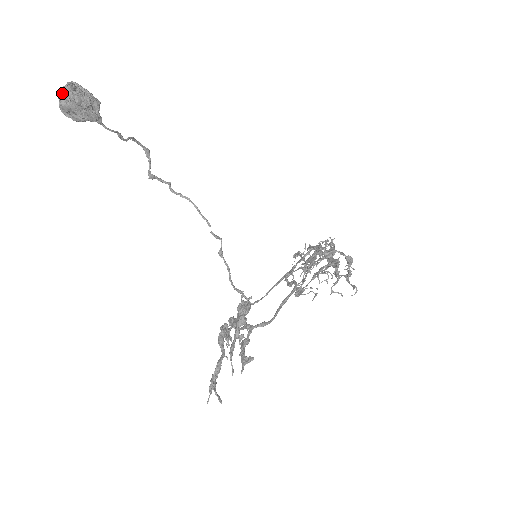
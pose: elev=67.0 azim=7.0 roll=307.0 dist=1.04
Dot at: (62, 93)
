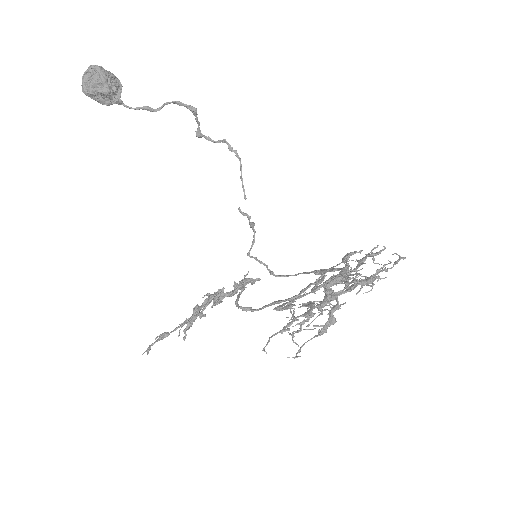
Dot at: occluded
